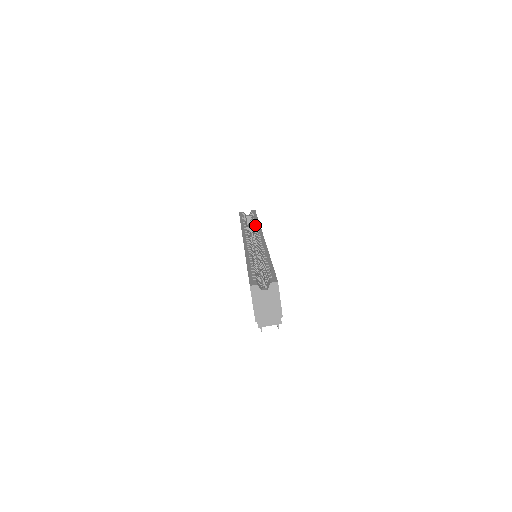
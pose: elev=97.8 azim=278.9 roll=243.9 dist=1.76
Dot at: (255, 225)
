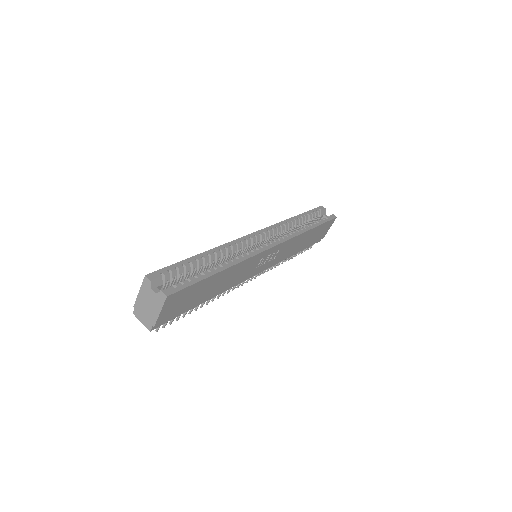
Dot at: (298, 230)
